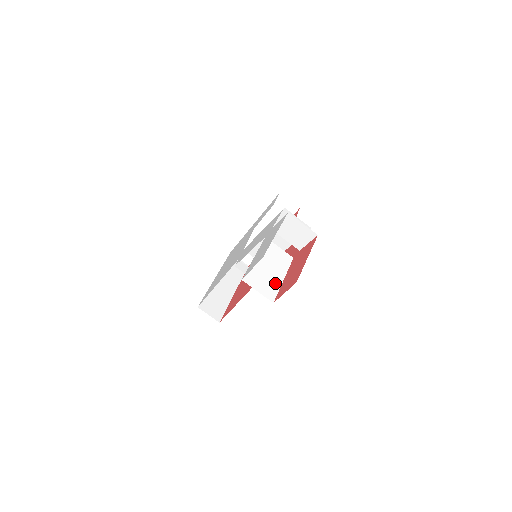
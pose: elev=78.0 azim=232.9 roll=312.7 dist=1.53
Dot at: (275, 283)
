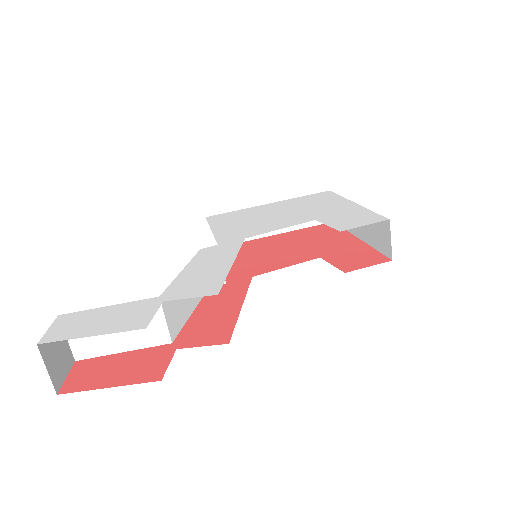
Dot at: (104, 347)
